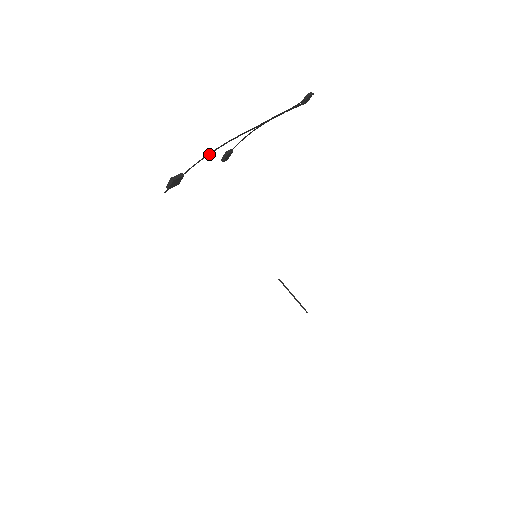
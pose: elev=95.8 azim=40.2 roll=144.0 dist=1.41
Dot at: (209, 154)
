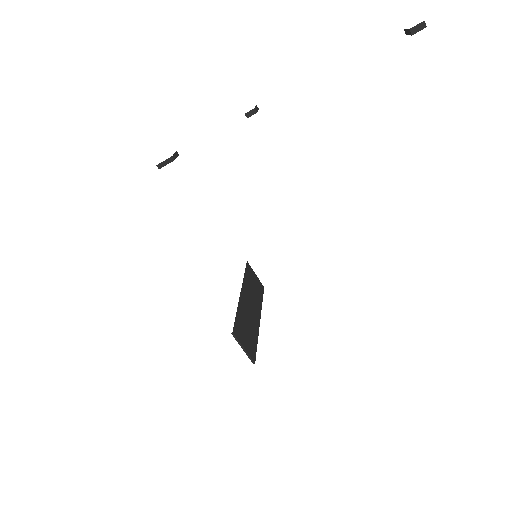
Dot at: occluded
